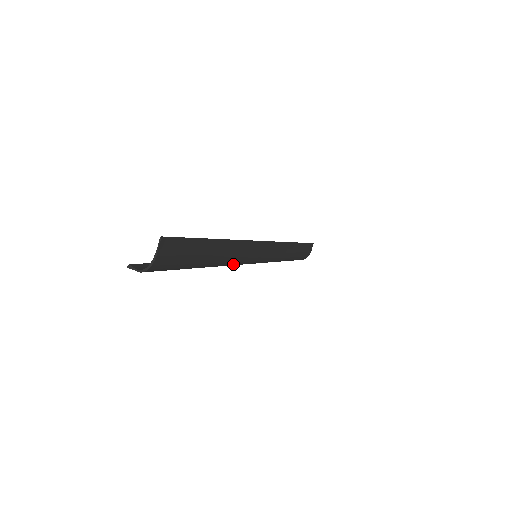
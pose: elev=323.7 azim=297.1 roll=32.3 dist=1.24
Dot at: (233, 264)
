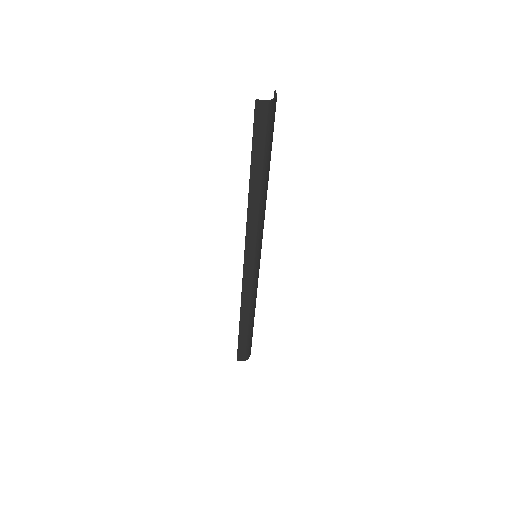
Dot at: (260, 223)
